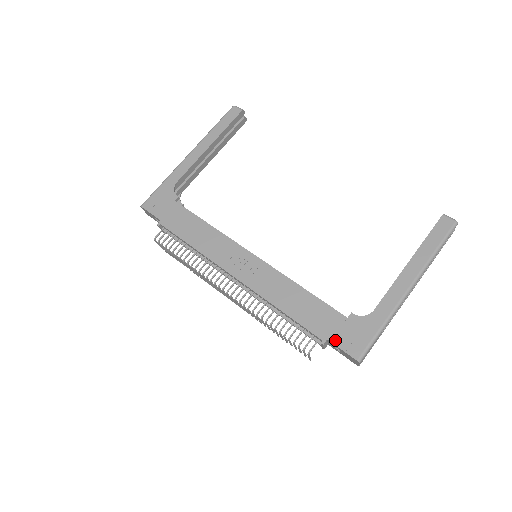
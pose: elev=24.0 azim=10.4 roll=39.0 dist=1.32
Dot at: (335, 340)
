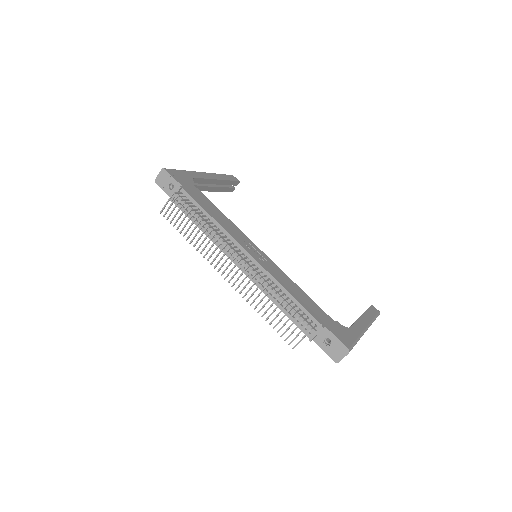
Dot at: (331, 329)
